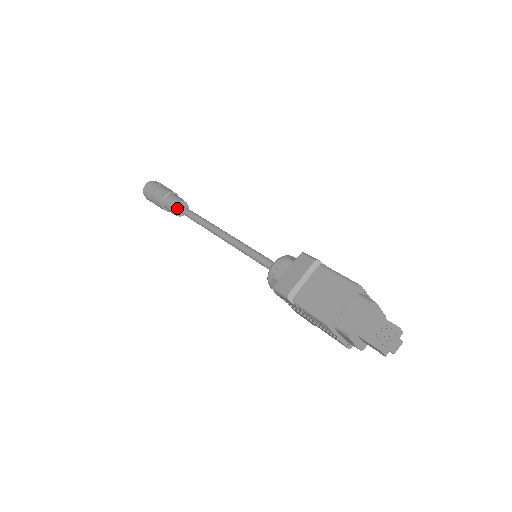
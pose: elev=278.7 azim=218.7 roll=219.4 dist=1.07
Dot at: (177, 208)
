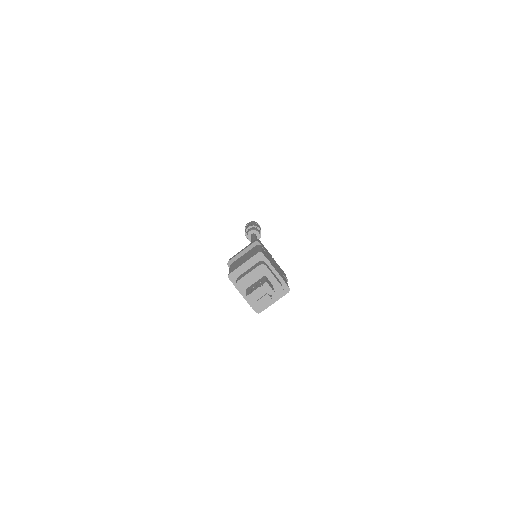
Dot at: (250, 235)
